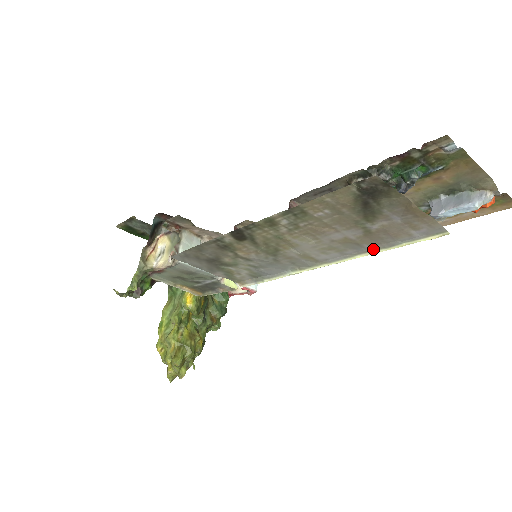
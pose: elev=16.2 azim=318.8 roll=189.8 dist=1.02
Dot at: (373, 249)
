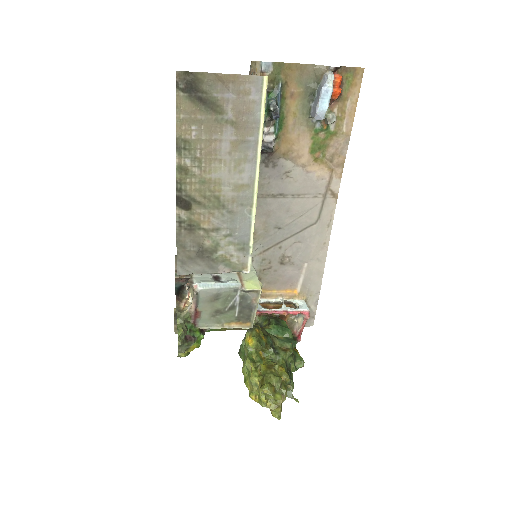
Dot at: (256, 137)
